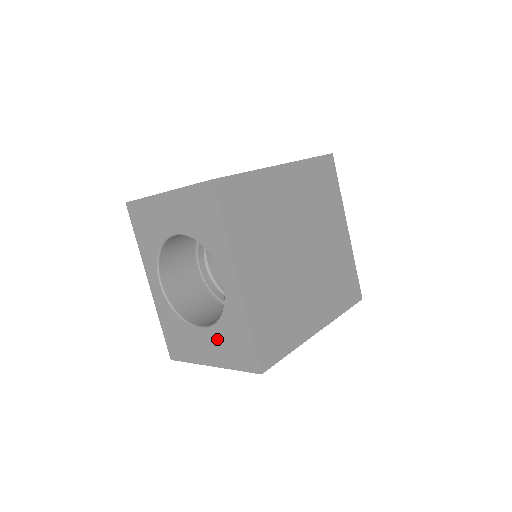
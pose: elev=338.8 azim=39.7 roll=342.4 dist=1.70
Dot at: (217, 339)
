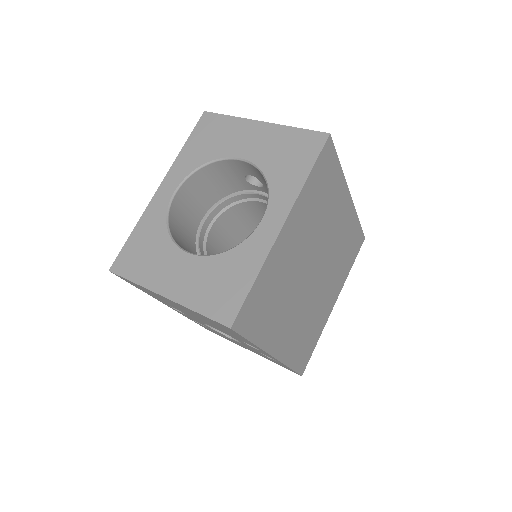
Dot at: (201, 271)
